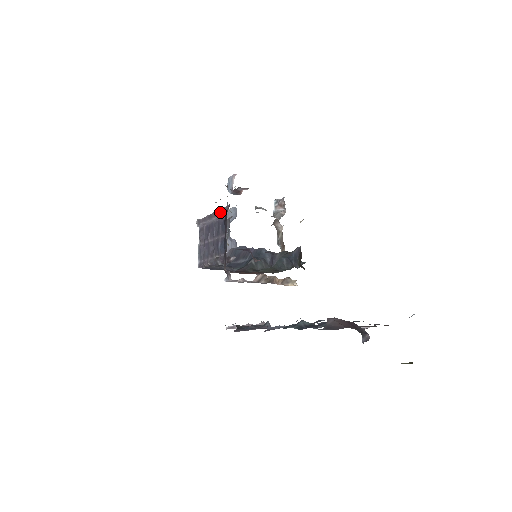
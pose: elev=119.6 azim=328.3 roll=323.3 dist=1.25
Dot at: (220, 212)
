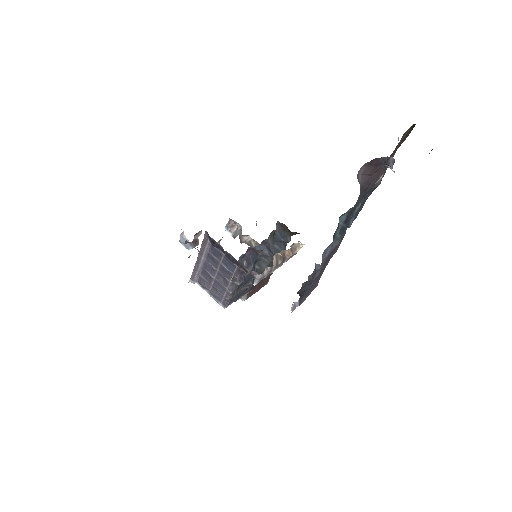
Dot at: (203, 246)
